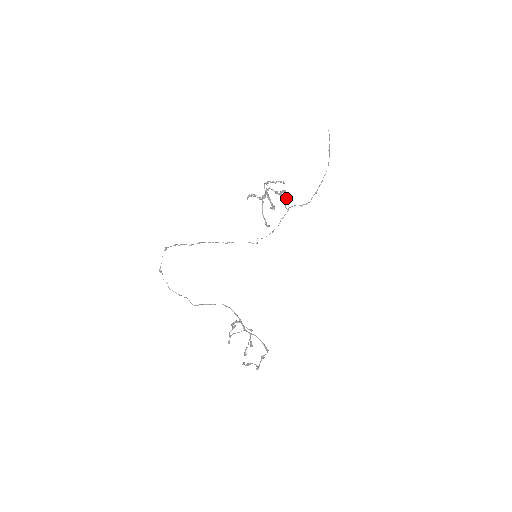
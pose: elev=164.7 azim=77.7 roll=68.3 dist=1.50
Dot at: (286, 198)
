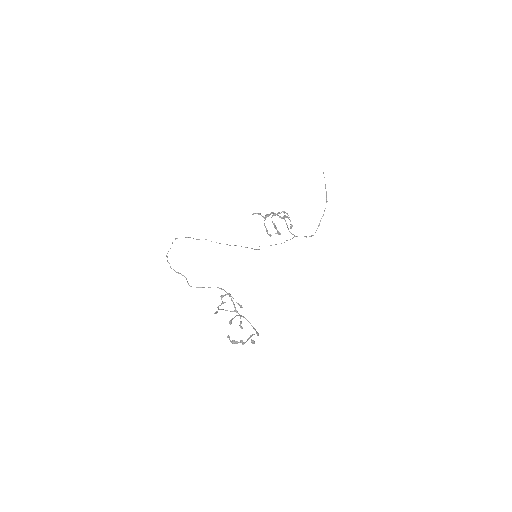
Dot at: (291, 228)
